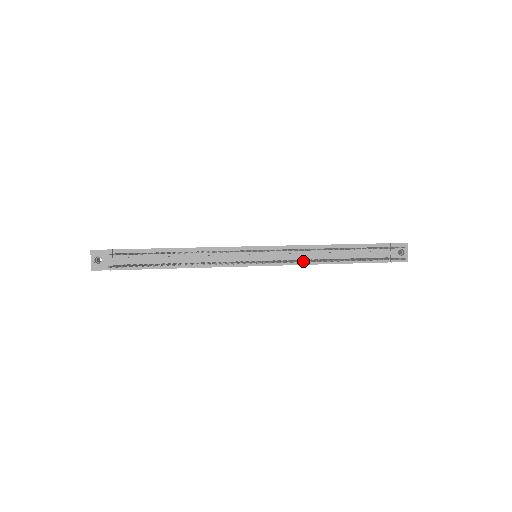
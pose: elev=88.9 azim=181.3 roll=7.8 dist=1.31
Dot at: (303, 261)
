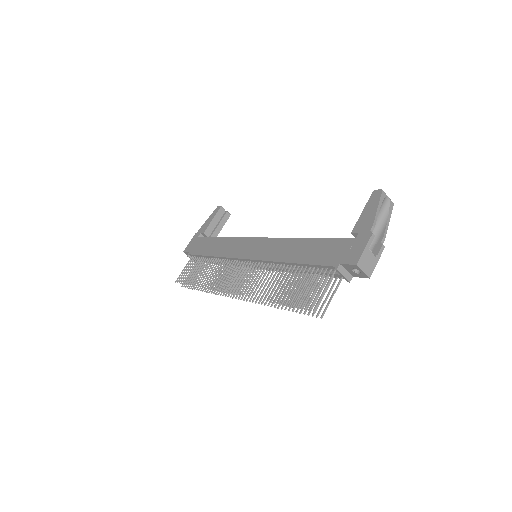
Dot at: (256, 300)
